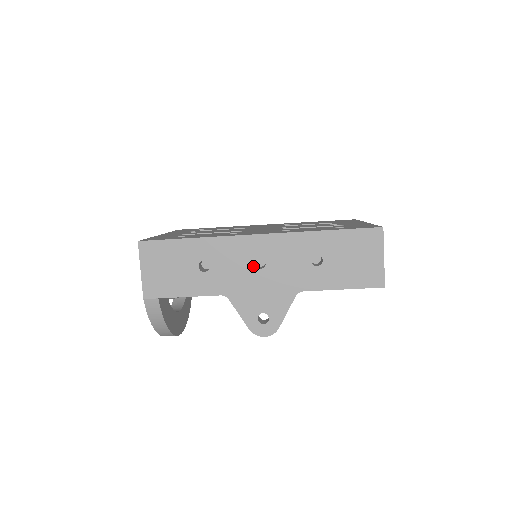
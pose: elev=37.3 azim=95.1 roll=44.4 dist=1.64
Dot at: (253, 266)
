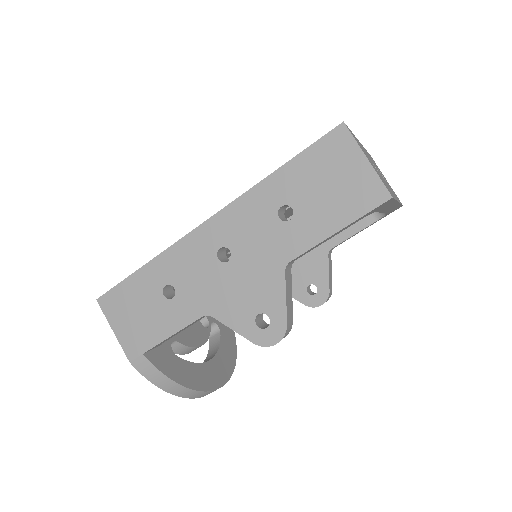
Dot at: (218, 262)
